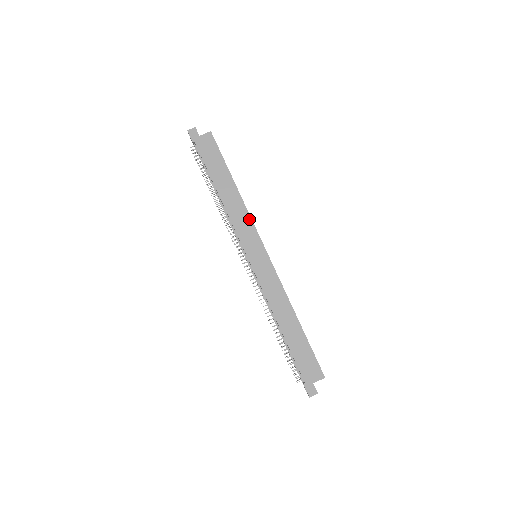
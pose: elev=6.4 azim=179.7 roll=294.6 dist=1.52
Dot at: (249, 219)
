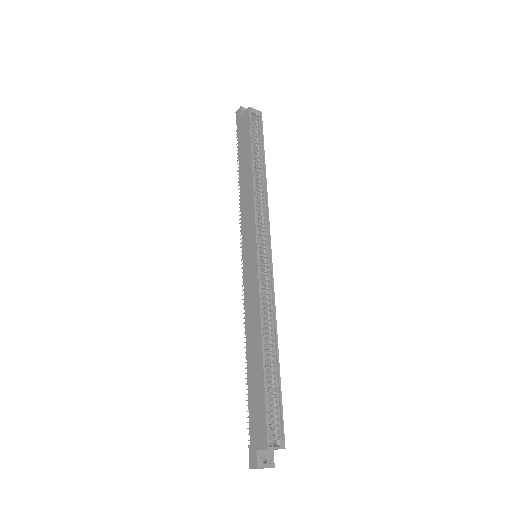
Dot at: (253, 208)
